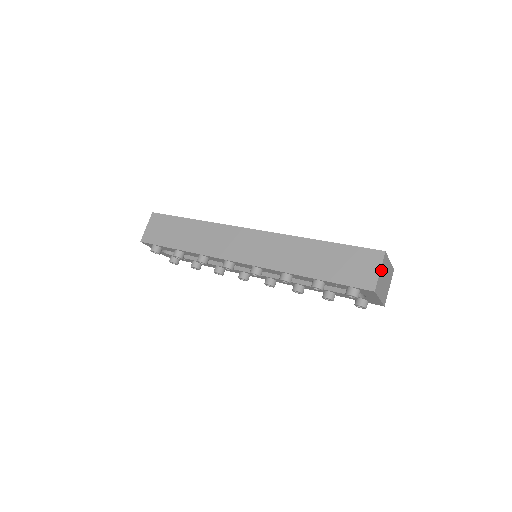
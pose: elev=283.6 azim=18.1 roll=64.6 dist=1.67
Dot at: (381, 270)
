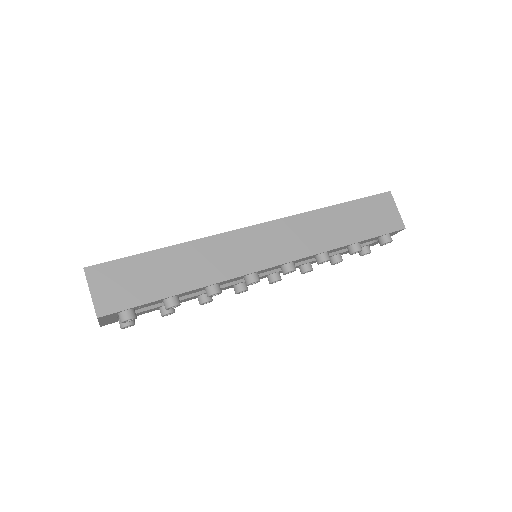
Dot at: (395, 209)
